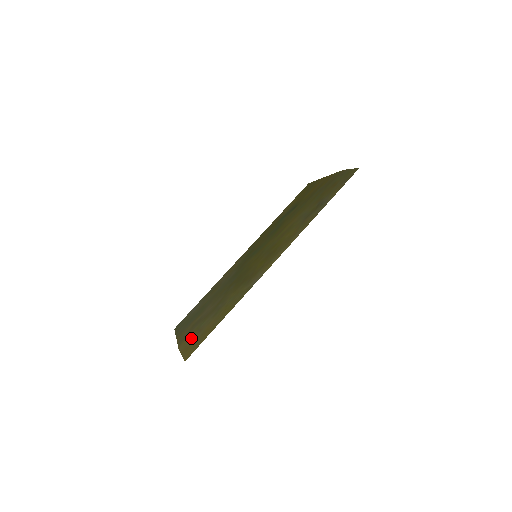
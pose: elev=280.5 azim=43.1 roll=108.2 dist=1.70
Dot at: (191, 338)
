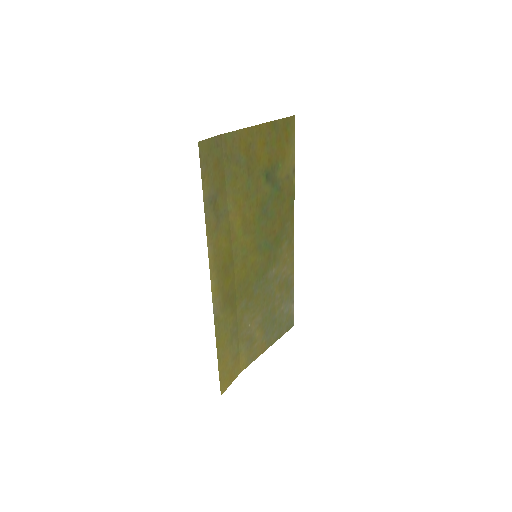
Dot at: (235, 365)
